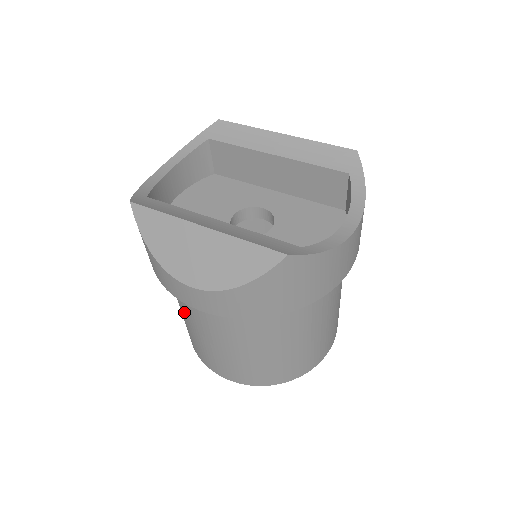
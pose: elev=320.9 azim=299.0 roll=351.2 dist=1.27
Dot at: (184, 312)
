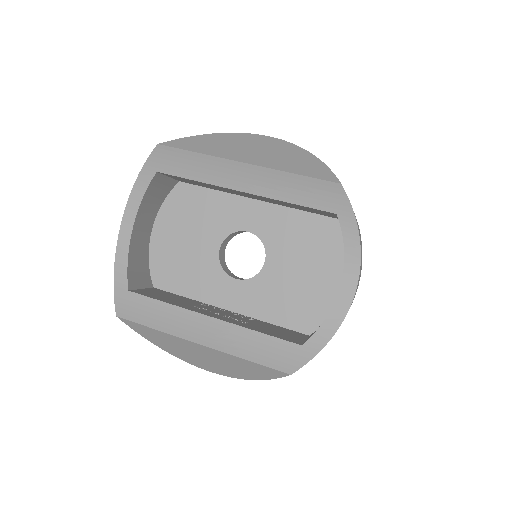
Dot at: occluded
